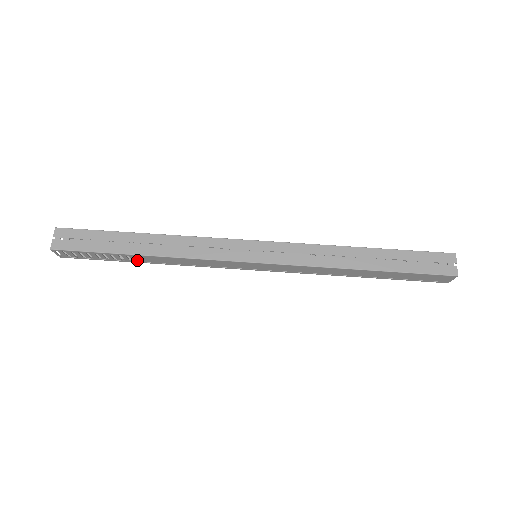
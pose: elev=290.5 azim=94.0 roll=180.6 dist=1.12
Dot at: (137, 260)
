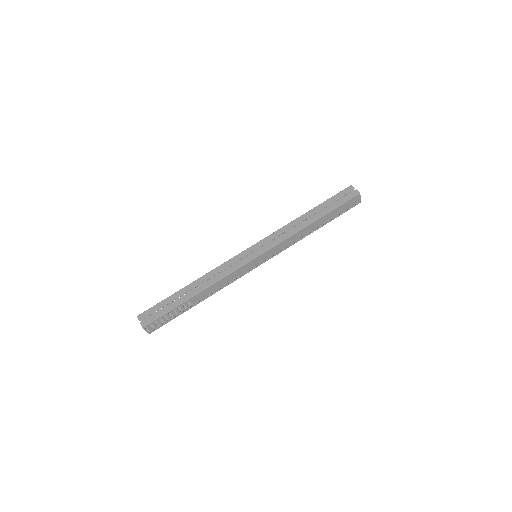
Dot at: (194, 303)
